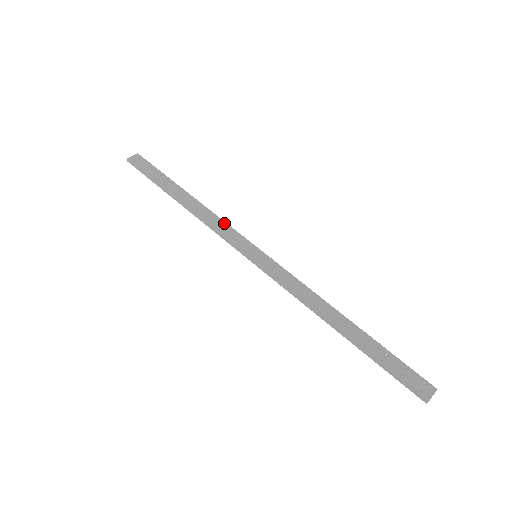
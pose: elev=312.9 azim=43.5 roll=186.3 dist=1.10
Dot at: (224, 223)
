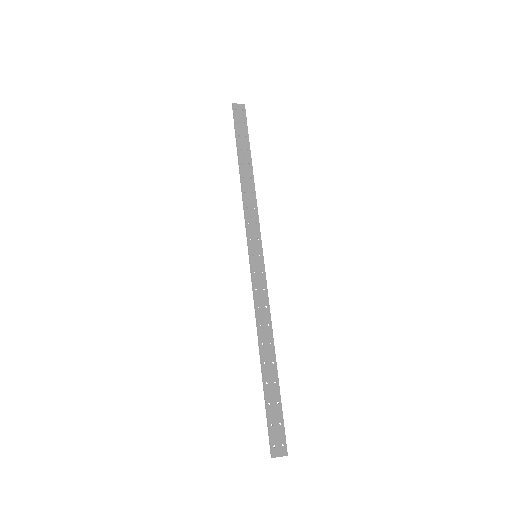
Dot at: (256, 212)
